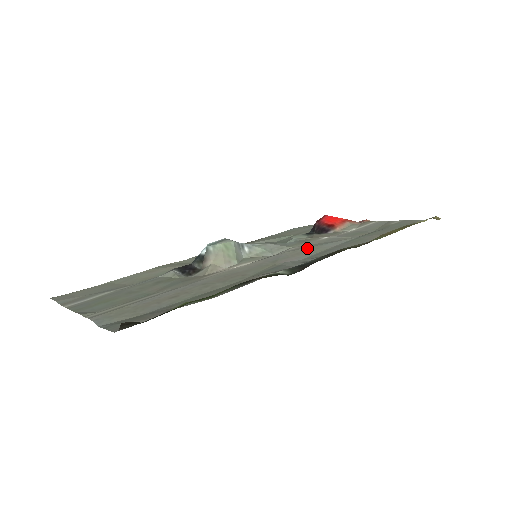
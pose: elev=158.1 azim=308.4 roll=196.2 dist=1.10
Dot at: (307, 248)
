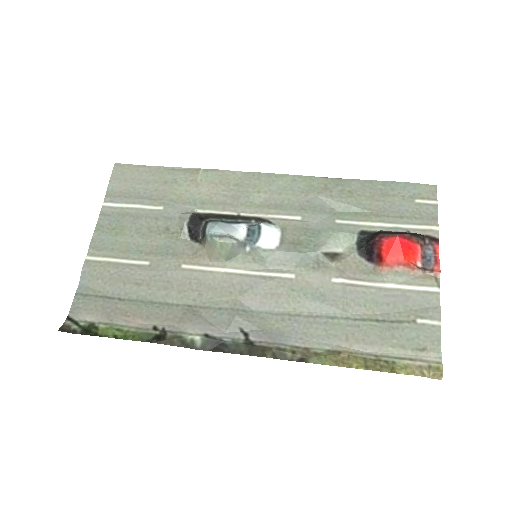
Dot at: (291, 292)
